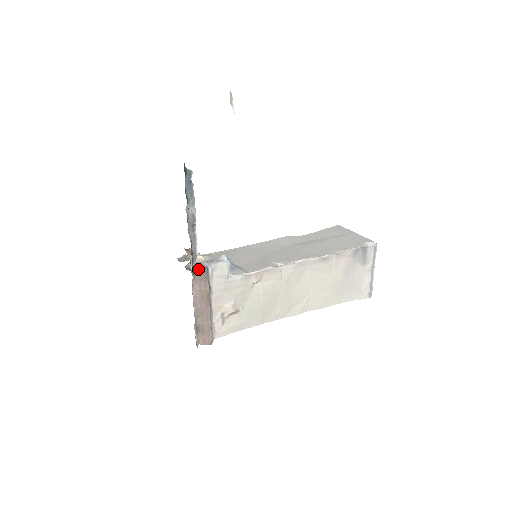
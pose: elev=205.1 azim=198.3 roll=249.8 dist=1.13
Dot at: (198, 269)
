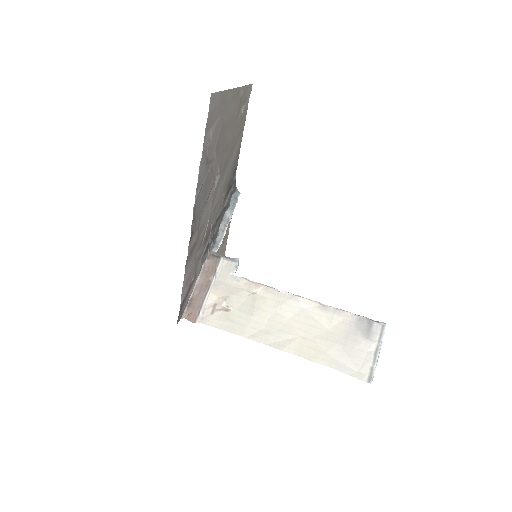
Dot at: (214, 255)
